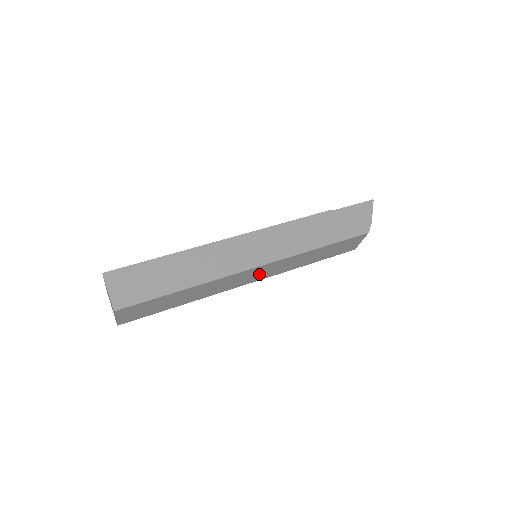
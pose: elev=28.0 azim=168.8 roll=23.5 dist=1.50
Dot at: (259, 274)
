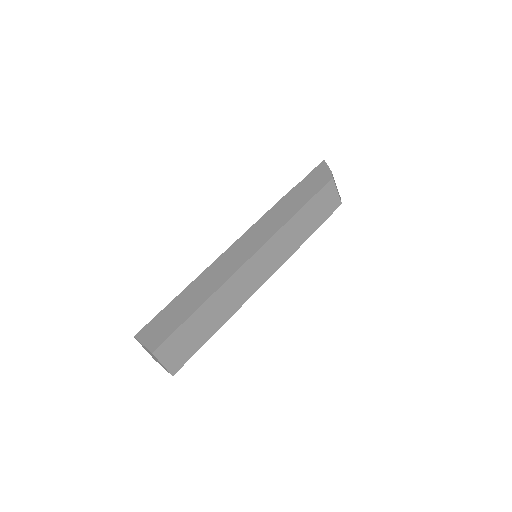
Dot at: (265, 265)
